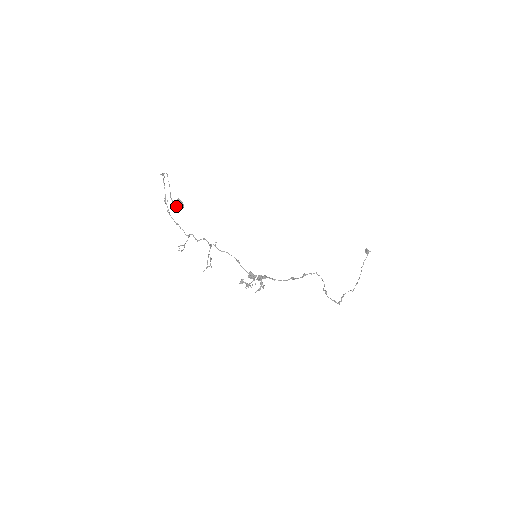
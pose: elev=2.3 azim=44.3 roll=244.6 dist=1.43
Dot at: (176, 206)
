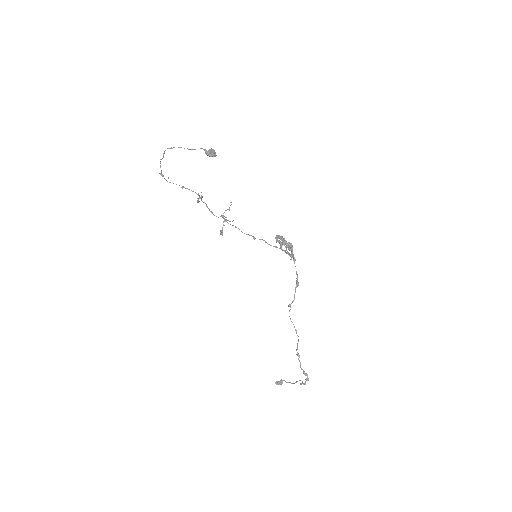
Dot at: (208, 153)
